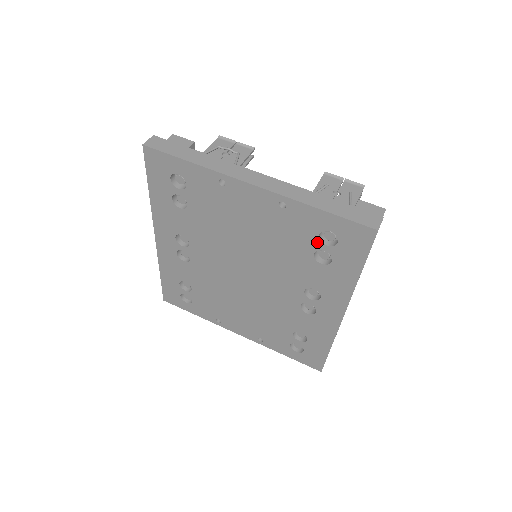
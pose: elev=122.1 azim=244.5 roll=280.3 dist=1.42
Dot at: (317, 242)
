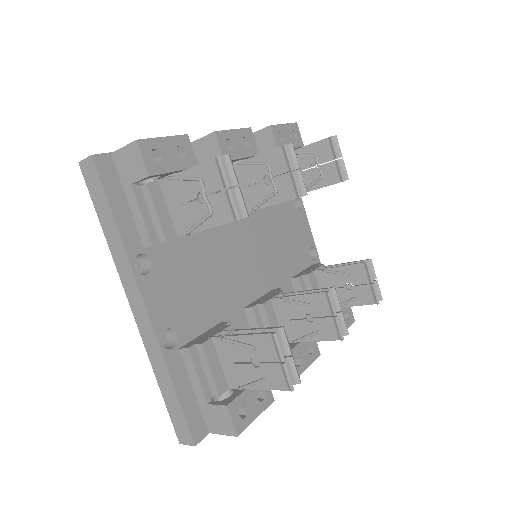
Dot at: occluded
